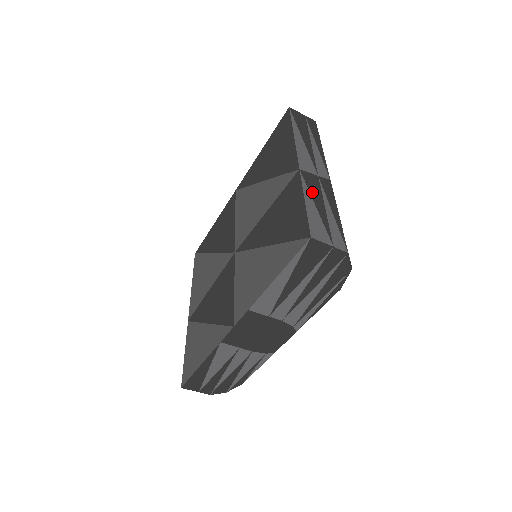
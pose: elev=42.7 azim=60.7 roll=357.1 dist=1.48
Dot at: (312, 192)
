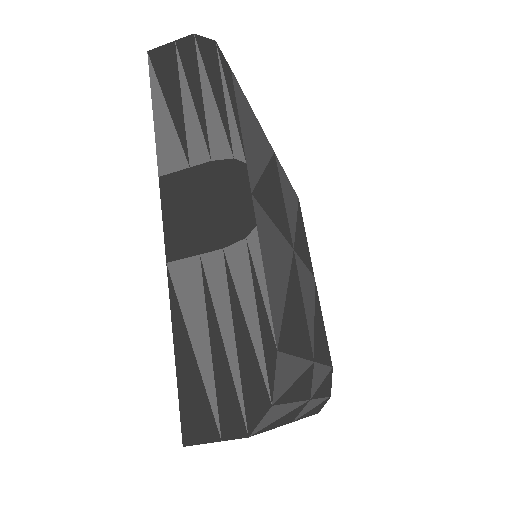
Dot at: occluded
